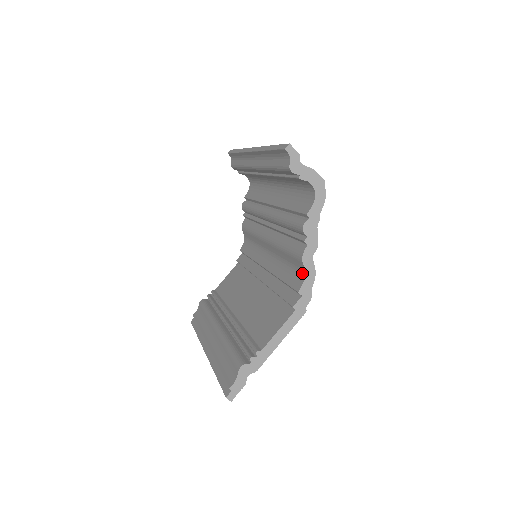
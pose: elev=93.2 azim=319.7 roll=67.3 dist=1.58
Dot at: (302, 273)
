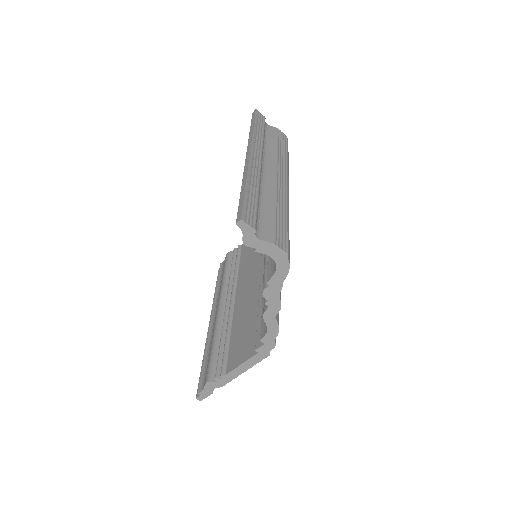
Dot at: occluded
